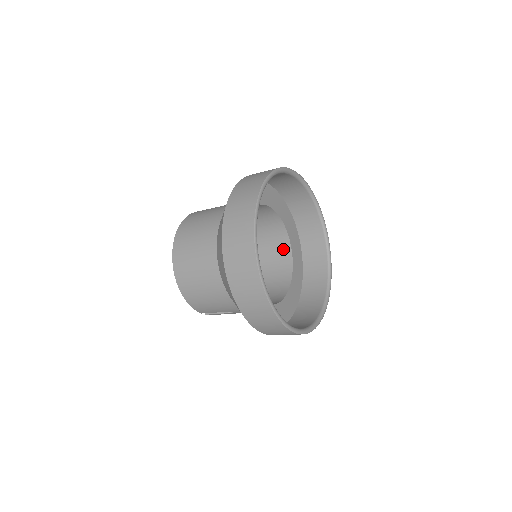
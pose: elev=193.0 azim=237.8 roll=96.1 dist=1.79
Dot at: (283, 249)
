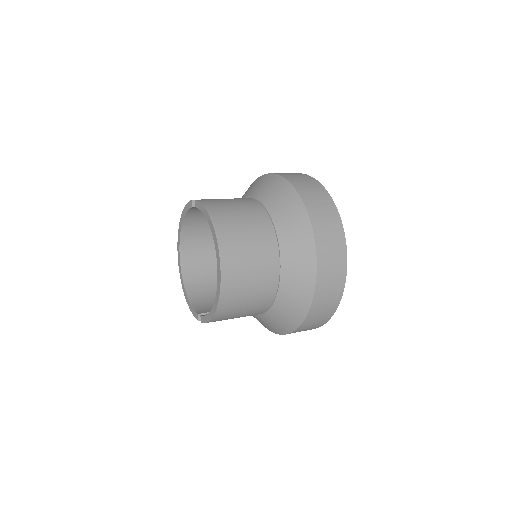
Dot at: occluded
